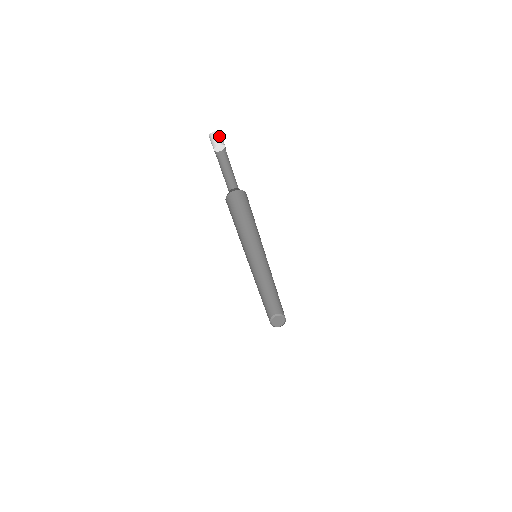
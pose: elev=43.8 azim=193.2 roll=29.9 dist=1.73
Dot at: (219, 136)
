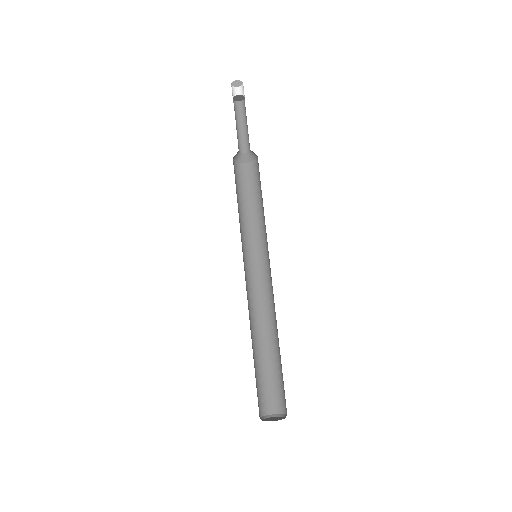
Dot at: (236, 92)
